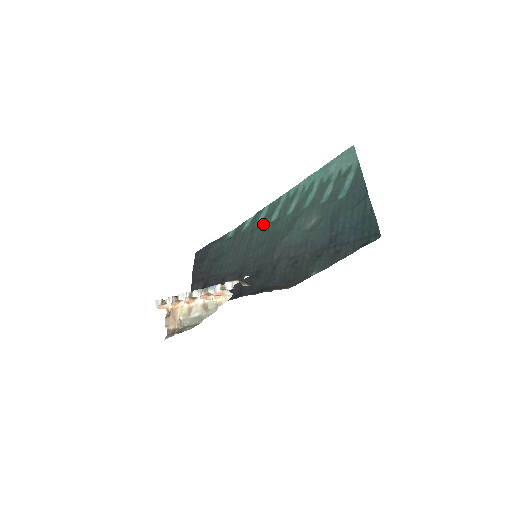
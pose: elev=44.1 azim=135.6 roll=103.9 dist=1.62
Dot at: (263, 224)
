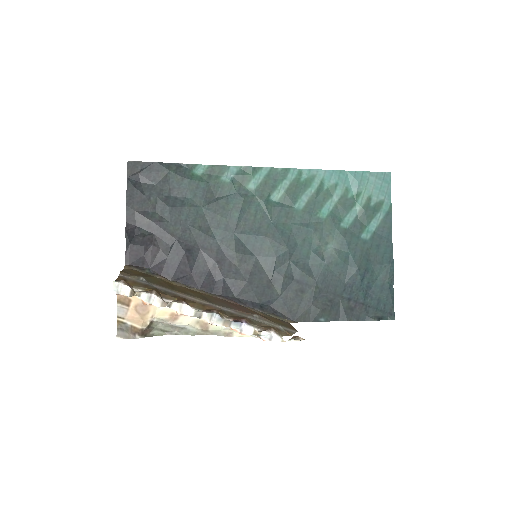
Dot at: (258, 196)
